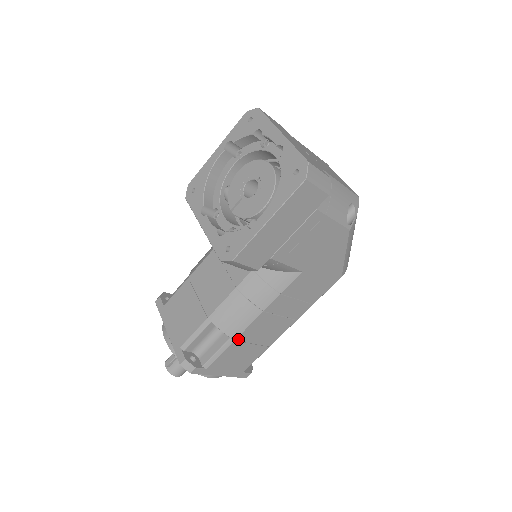
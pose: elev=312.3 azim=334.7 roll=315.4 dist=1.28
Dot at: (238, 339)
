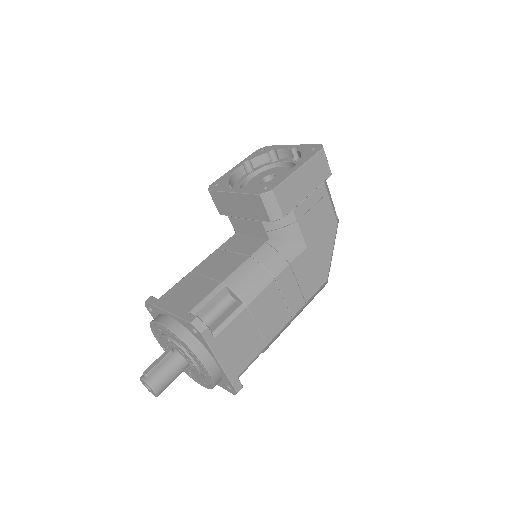
Dot at: (249, 307)
